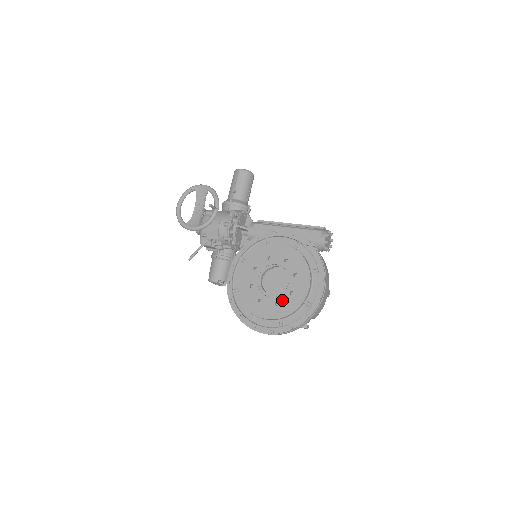
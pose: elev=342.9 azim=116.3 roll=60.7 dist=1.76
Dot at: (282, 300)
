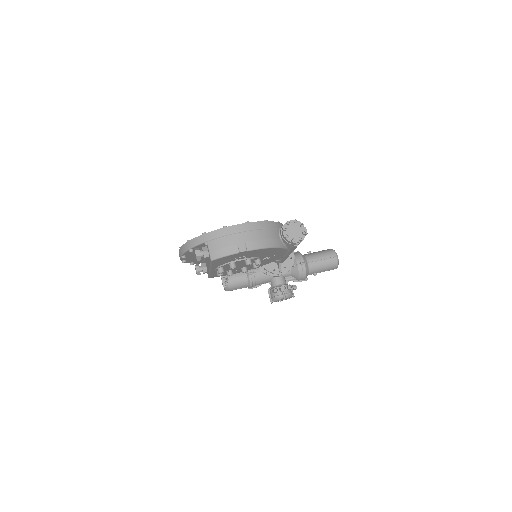
Dot at: occluded
